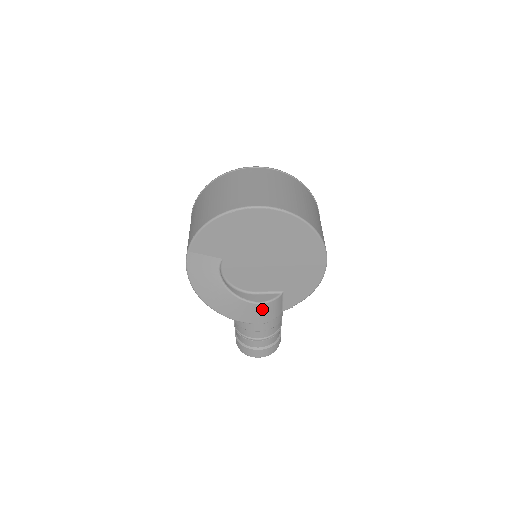
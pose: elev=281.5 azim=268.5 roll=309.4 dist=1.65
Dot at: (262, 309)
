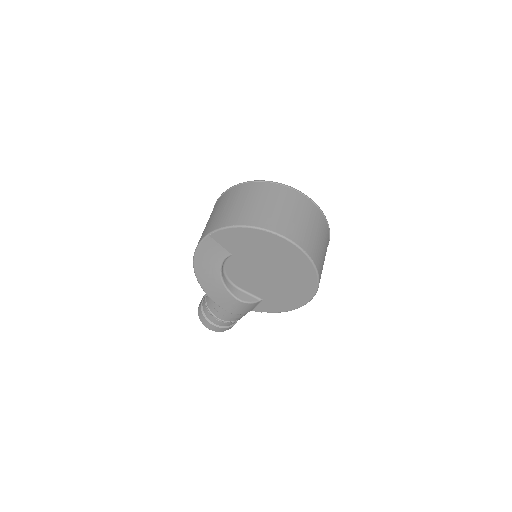
Dot at: (238, 305)
